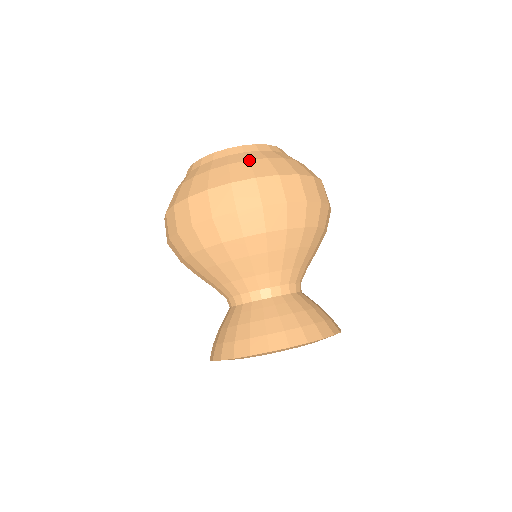
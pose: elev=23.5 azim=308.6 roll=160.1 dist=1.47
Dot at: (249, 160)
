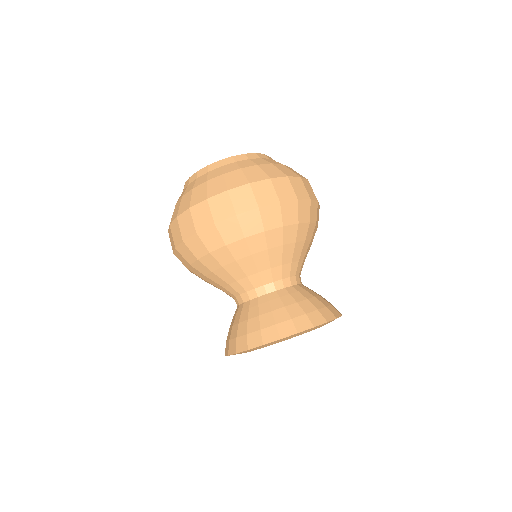
Dot at: (272, 163)
